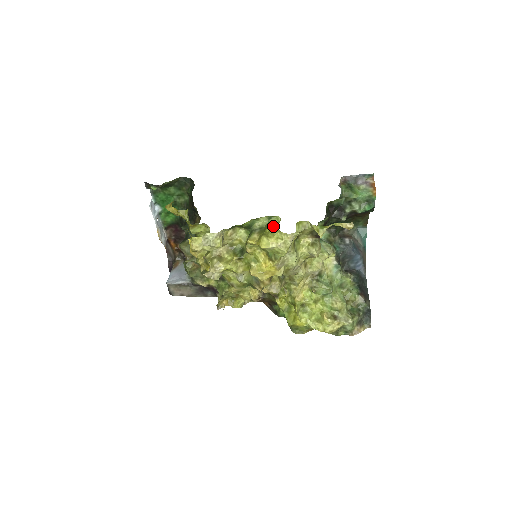
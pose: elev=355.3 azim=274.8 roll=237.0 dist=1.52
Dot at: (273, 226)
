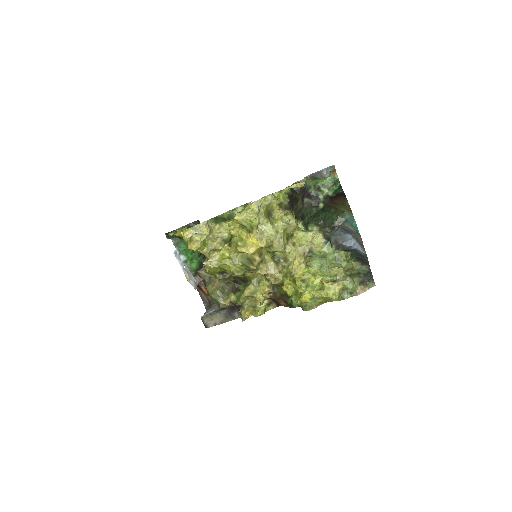
Dot at: (245, 207)
